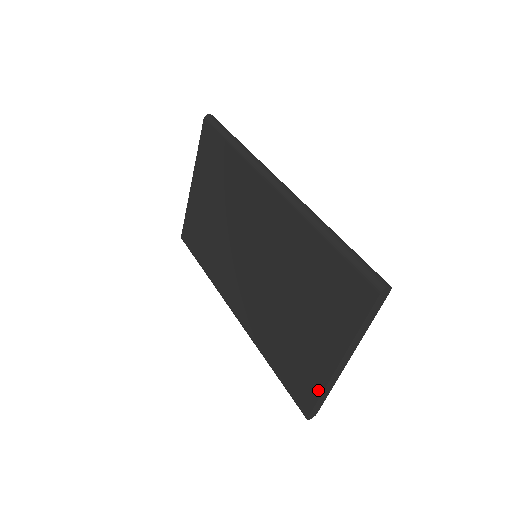
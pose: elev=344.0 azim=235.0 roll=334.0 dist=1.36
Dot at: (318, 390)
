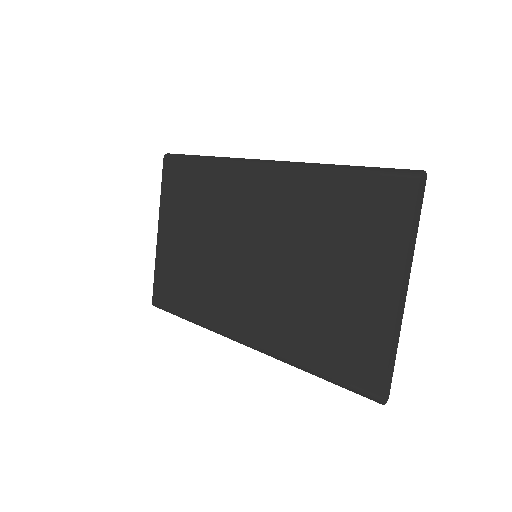
Dot at: (385, 348)
